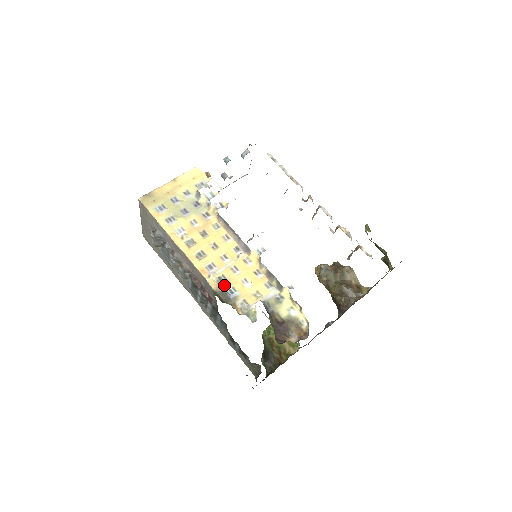
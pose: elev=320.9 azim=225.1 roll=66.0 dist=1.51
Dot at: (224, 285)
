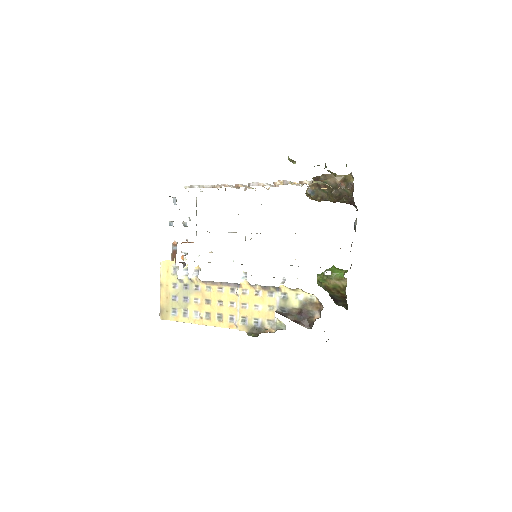
Dot at: (249, 323)
